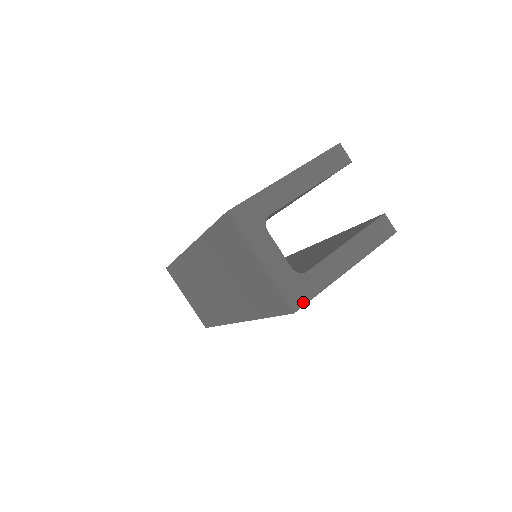
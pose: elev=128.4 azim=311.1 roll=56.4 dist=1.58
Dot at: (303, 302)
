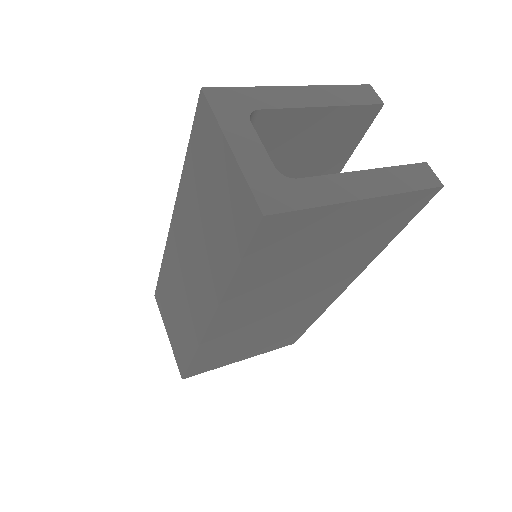
Dot at: (282, 208)
